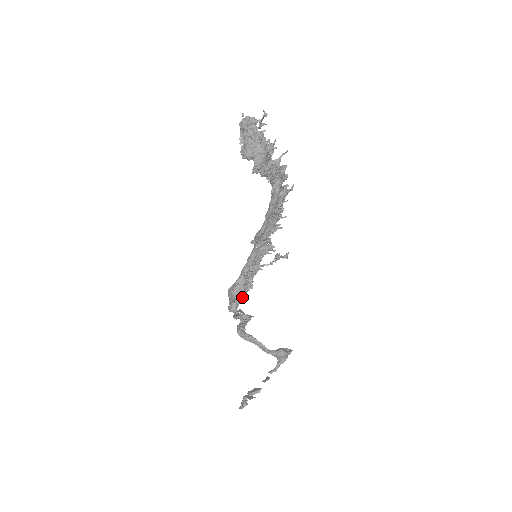
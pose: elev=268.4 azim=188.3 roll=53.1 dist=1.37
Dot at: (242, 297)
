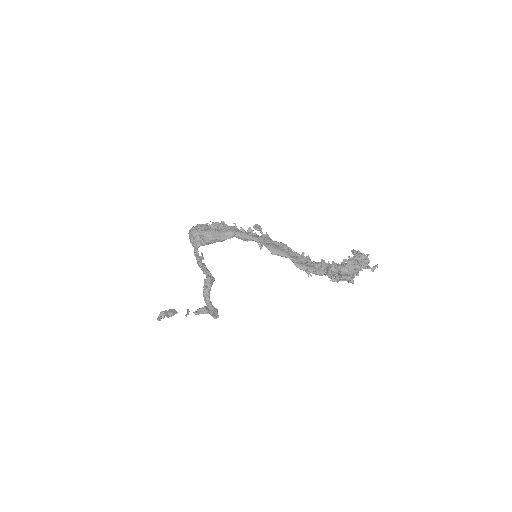
Dot at: occluded
